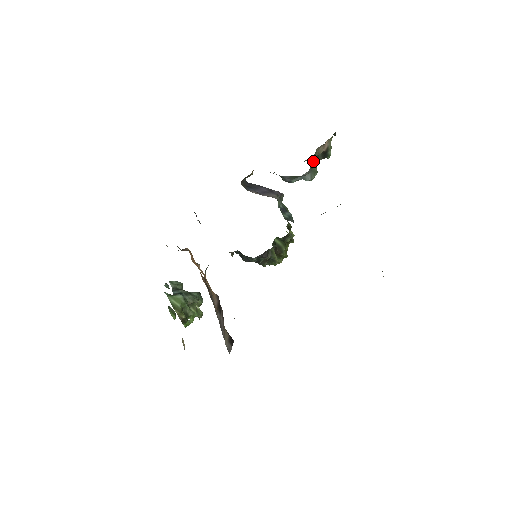
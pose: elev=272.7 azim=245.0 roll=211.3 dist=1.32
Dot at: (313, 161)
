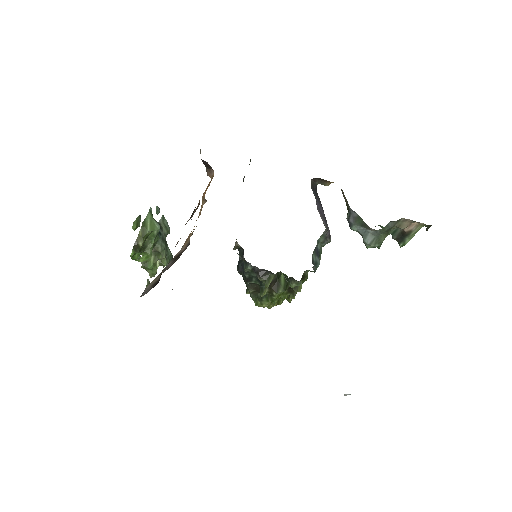
Dot at: (389, 226)
